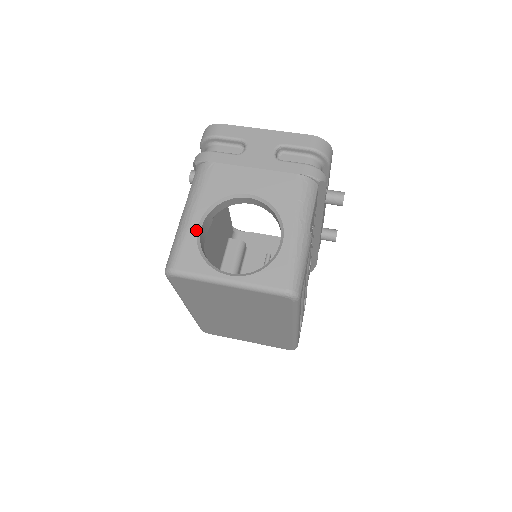
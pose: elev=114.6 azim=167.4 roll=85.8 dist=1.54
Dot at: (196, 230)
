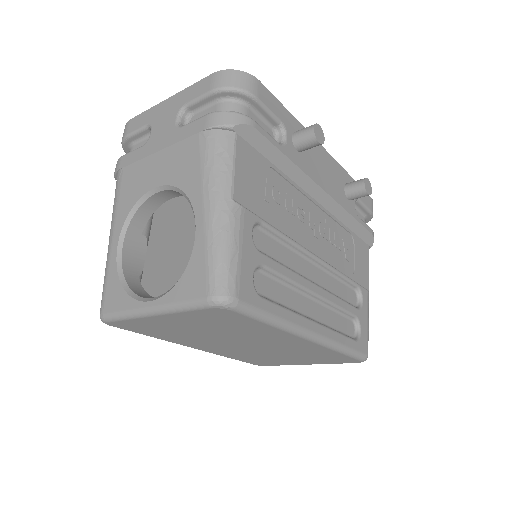
Dot at: (115, 257)
